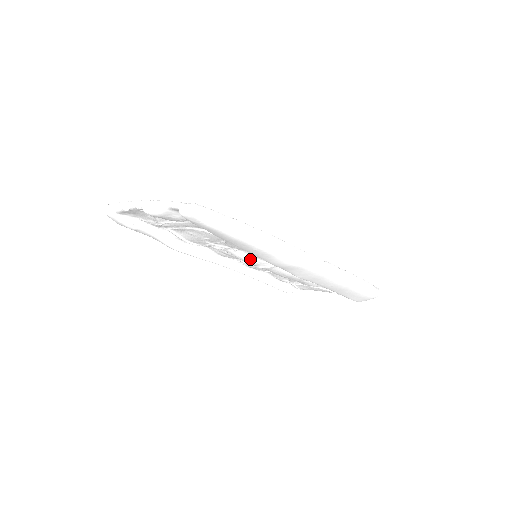
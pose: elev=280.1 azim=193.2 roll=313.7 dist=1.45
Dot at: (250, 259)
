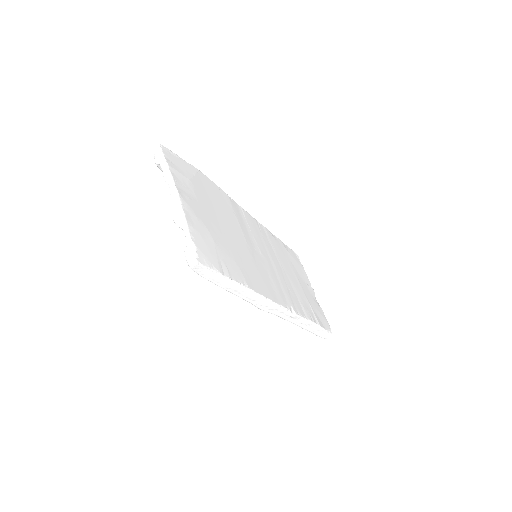
Dot at: occluded
